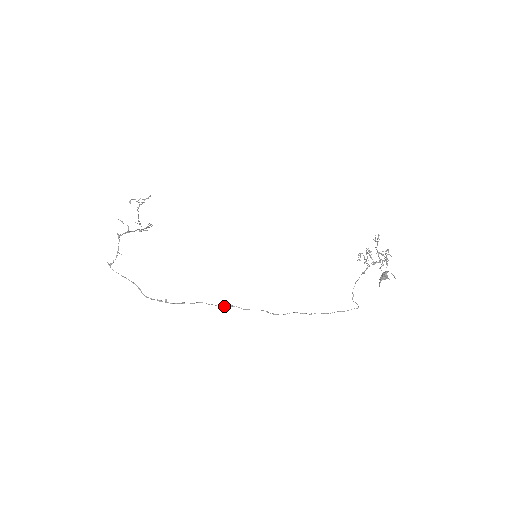
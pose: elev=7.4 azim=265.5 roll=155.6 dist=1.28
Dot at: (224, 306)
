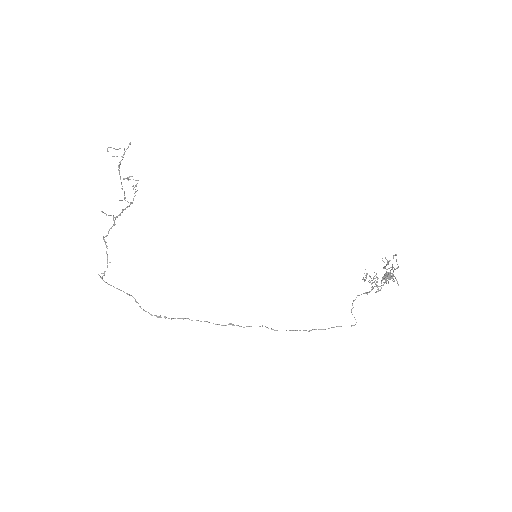
Dot at: (224, 325)
